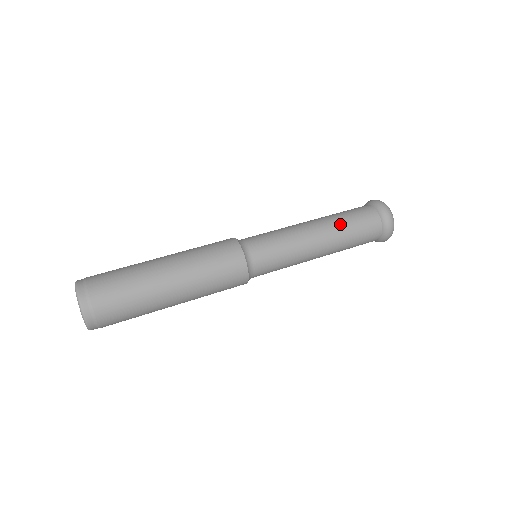
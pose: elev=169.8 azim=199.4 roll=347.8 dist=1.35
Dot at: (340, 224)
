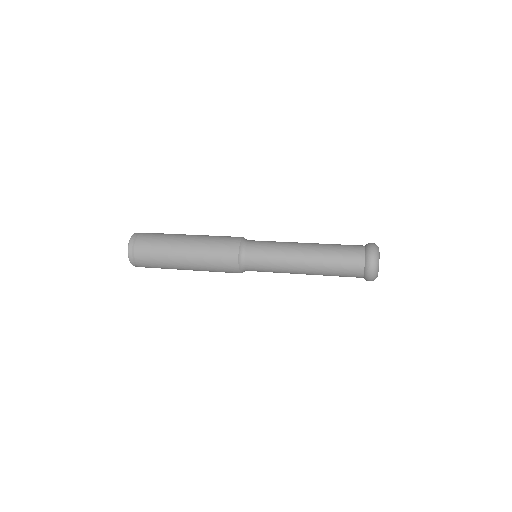
Dot at: (326, 257)
